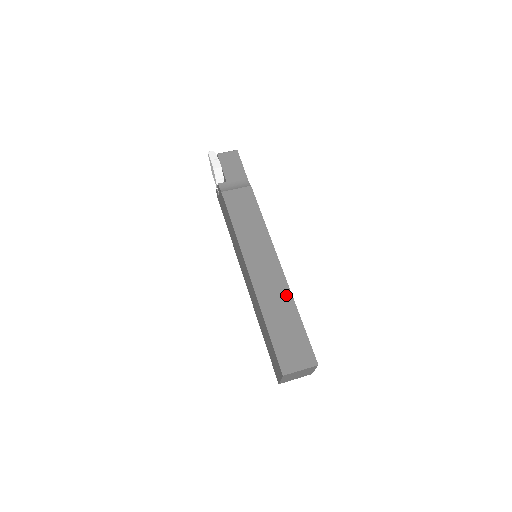
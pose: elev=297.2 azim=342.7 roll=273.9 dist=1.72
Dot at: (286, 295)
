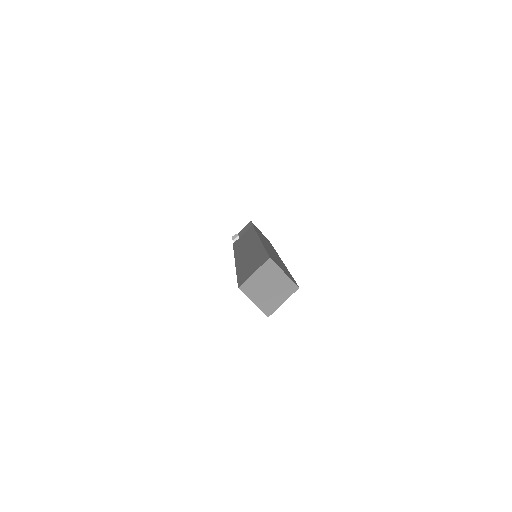
Dot at: (257, 247)
